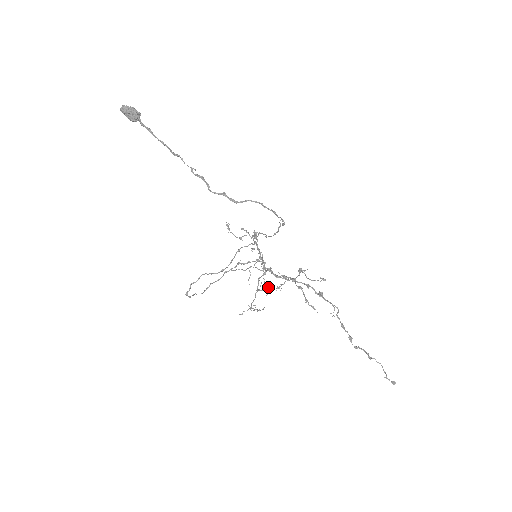
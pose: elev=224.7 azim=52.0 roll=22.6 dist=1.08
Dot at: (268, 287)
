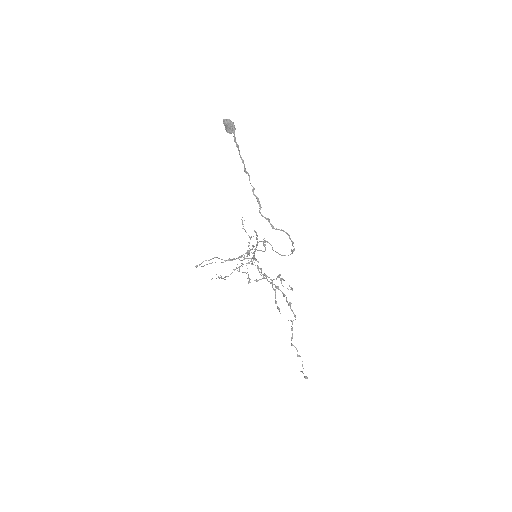
Dot at: occluded
